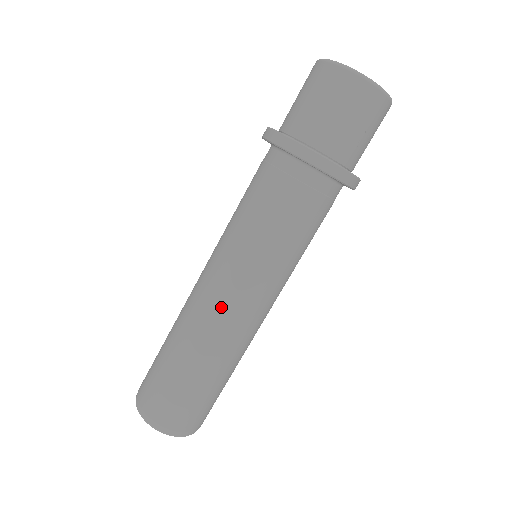
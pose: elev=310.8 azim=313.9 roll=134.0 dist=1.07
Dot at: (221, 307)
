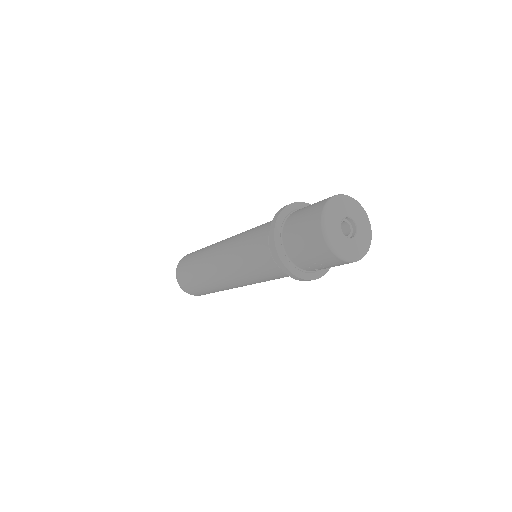
Dot at: (216, 264)
